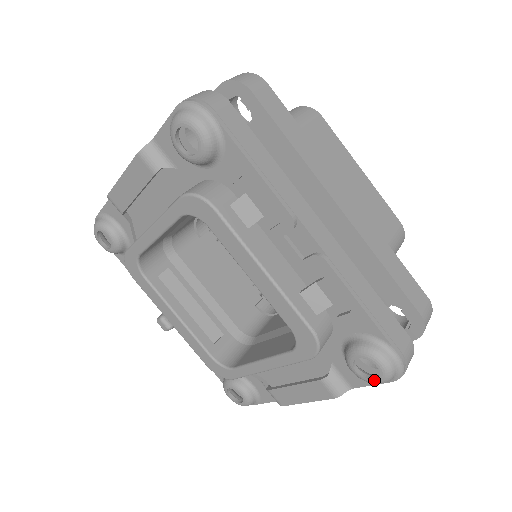
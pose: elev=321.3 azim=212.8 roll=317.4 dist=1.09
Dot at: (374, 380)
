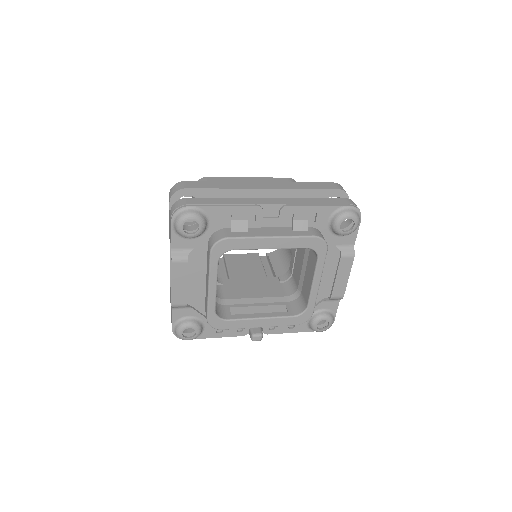
Dot at: (355, 226)
